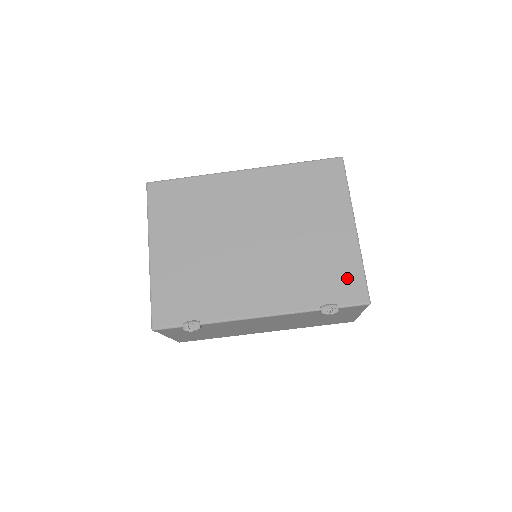
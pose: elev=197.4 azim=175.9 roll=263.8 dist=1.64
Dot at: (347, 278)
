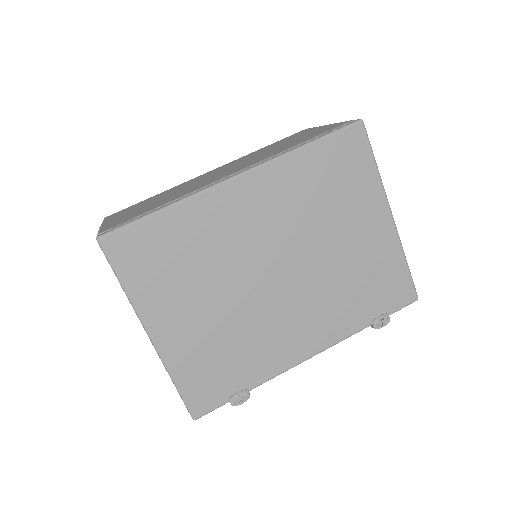
Dot at: (393, 281)
